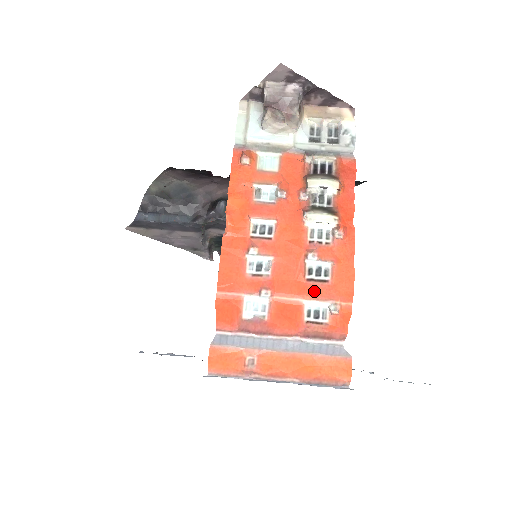
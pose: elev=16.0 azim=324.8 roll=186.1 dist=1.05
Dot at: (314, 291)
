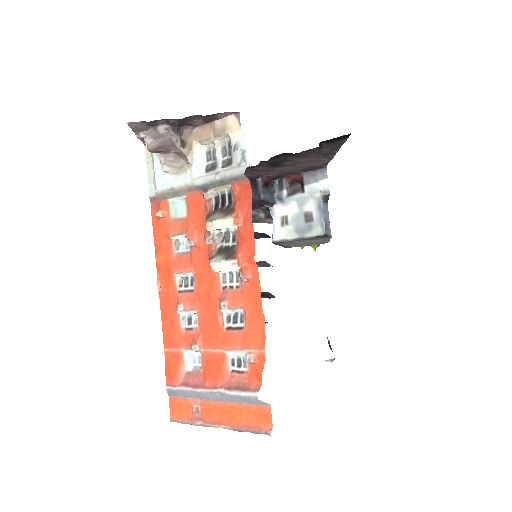
Dot at: (232, 341)
